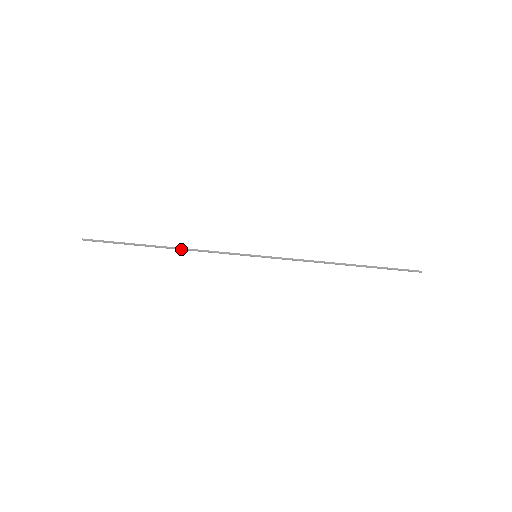
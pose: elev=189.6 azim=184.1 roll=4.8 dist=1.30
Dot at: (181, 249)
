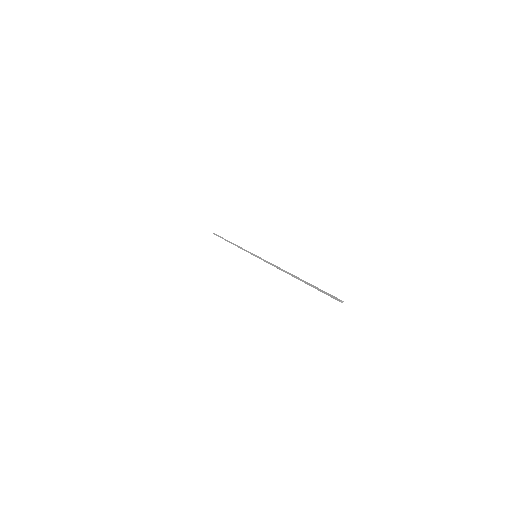
Dot at: (234, 244)
